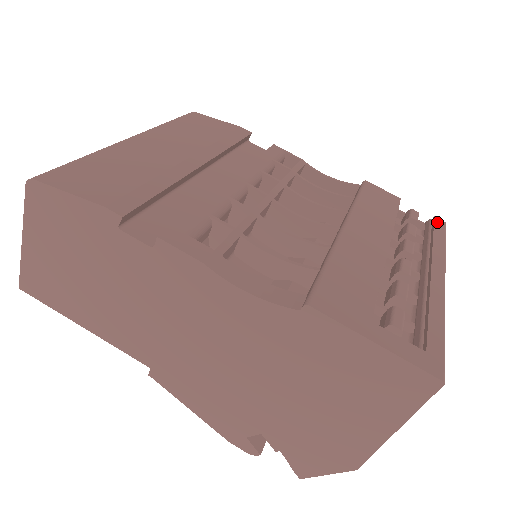
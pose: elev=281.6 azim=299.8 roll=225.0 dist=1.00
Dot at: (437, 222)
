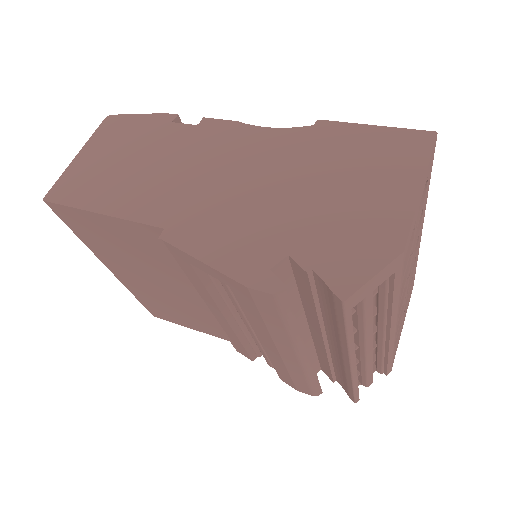
Dot at: occluded
